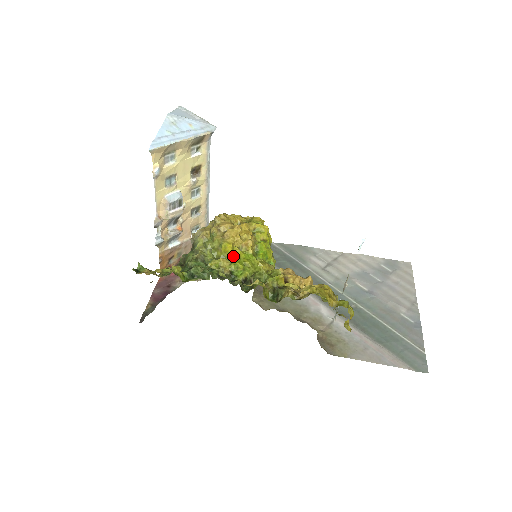
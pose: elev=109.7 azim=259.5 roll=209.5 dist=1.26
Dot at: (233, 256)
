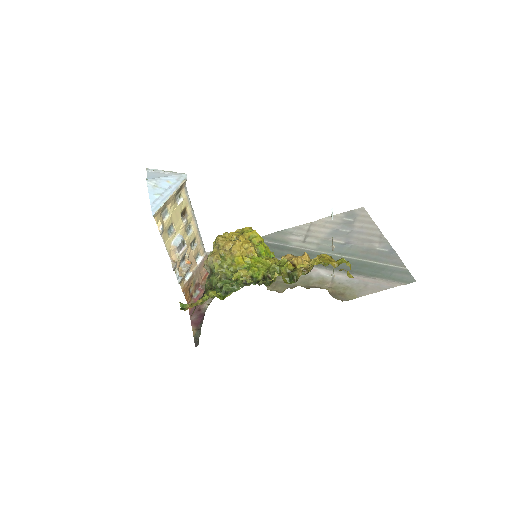
Dot at: (246, 264)
